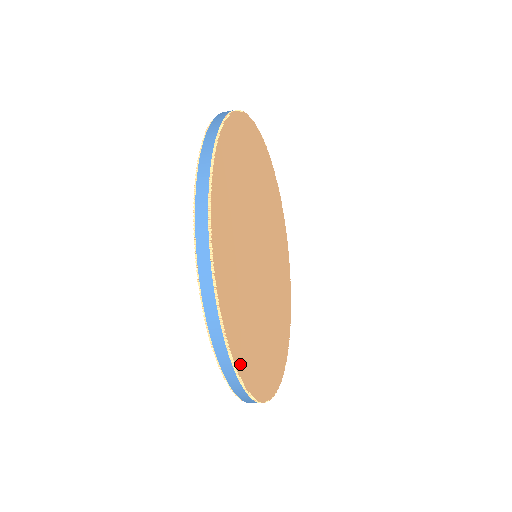
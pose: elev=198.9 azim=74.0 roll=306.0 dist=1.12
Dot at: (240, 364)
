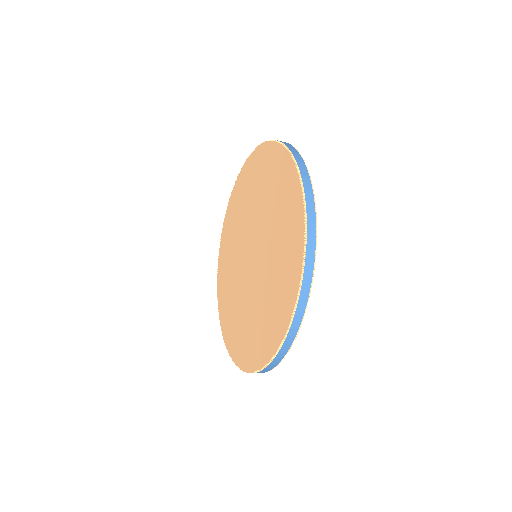
Dot at: occluded
